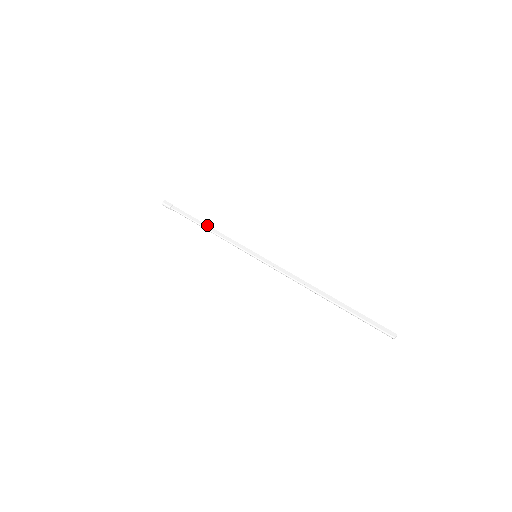
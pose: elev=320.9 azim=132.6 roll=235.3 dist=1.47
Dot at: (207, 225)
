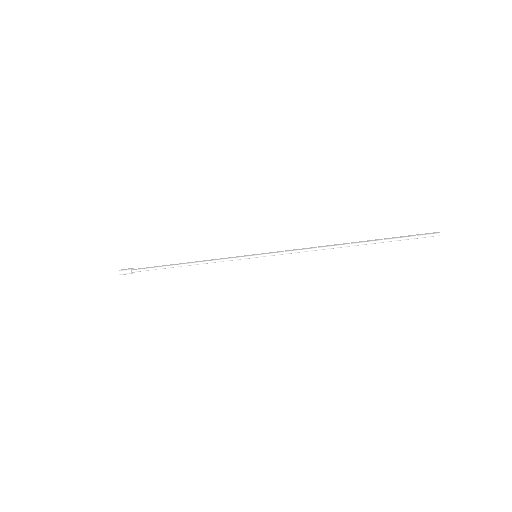
Dot at: occluded
